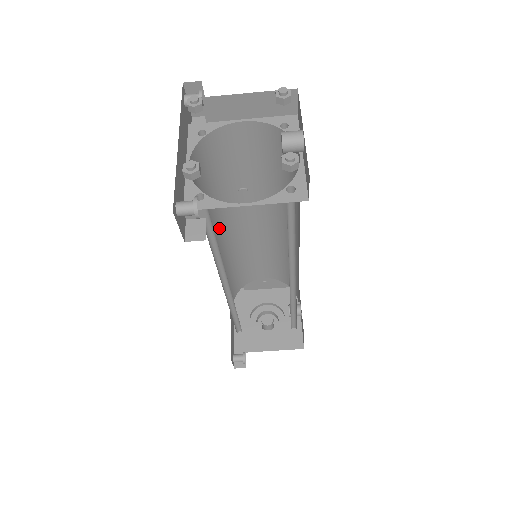
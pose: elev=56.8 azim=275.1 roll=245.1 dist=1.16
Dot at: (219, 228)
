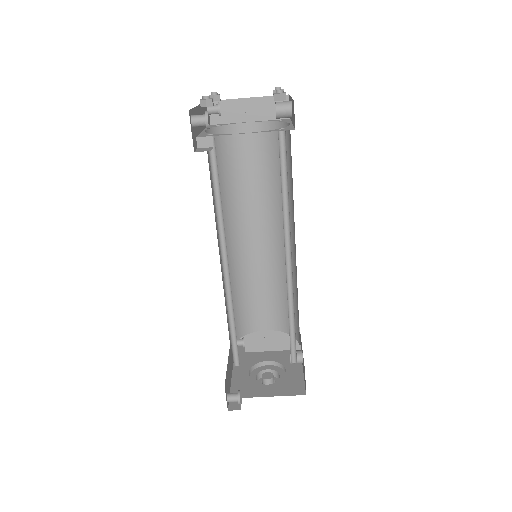
Dot at: occluded
